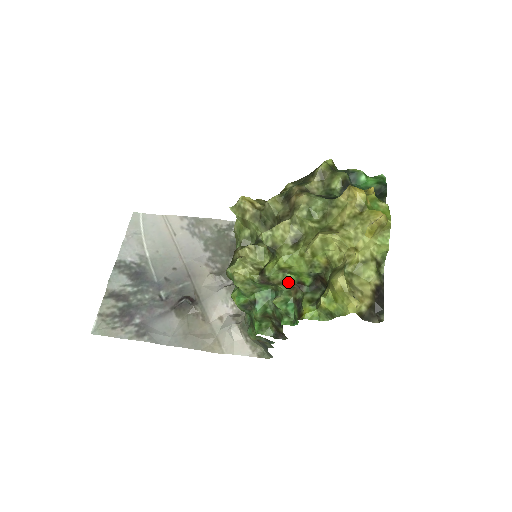
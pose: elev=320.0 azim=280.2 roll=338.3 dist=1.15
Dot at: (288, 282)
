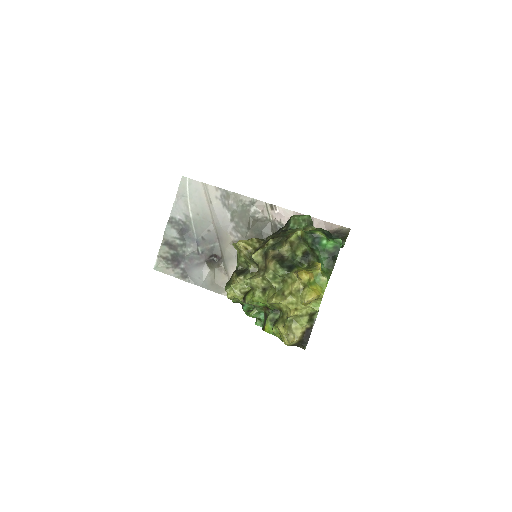
Dot at: (260, 306)
